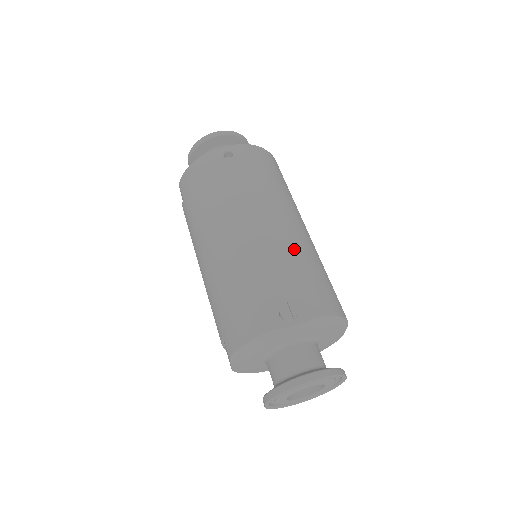
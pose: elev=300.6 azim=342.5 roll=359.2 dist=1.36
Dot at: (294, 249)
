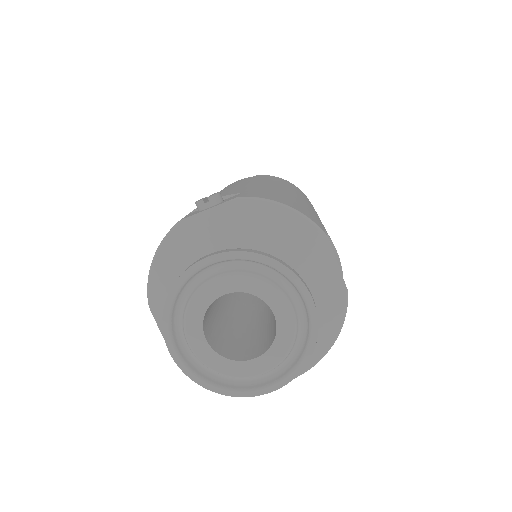
Dot at: (260, 186)
